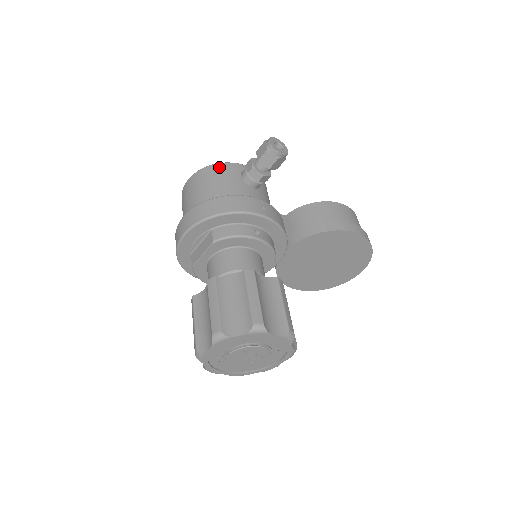
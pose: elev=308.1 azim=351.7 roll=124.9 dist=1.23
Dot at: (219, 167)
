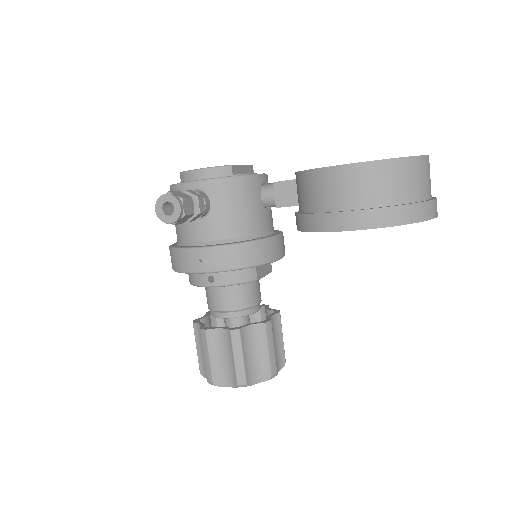
Dot at: occluded
